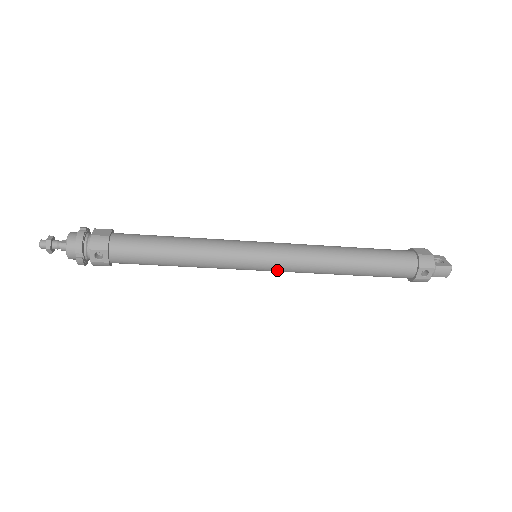
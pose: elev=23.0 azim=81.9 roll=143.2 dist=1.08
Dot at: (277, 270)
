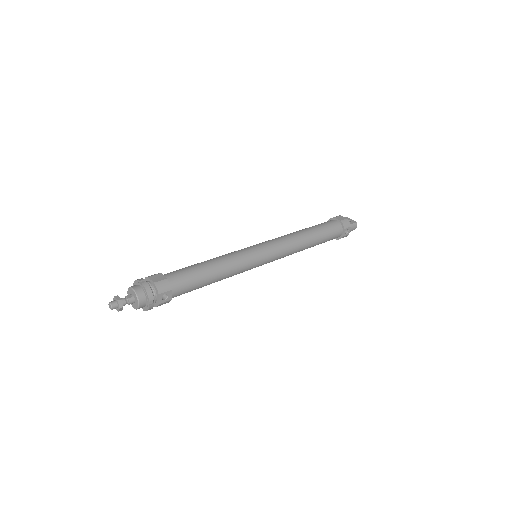
Dot at: occluded
